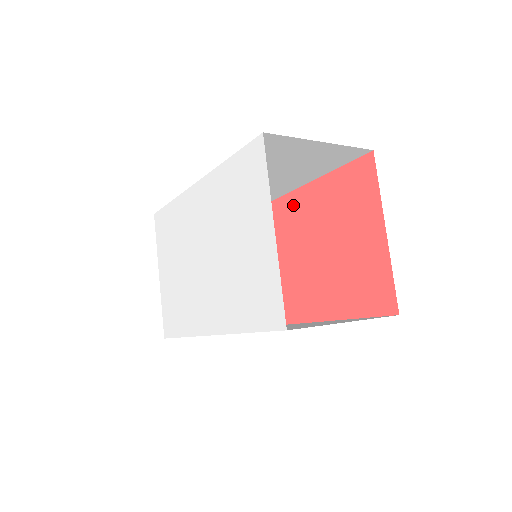
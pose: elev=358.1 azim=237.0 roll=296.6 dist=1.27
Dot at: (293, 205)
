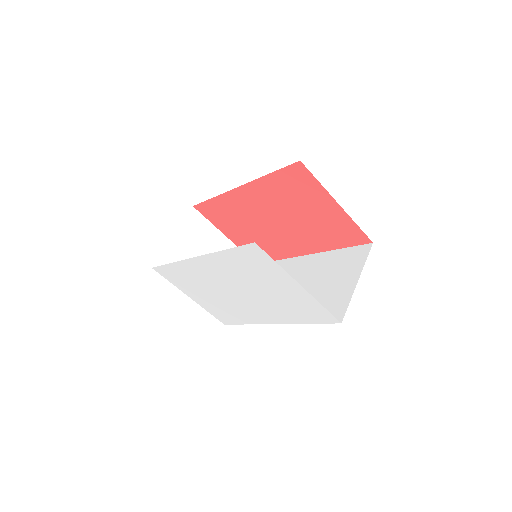
Dot at: (245, 196)
